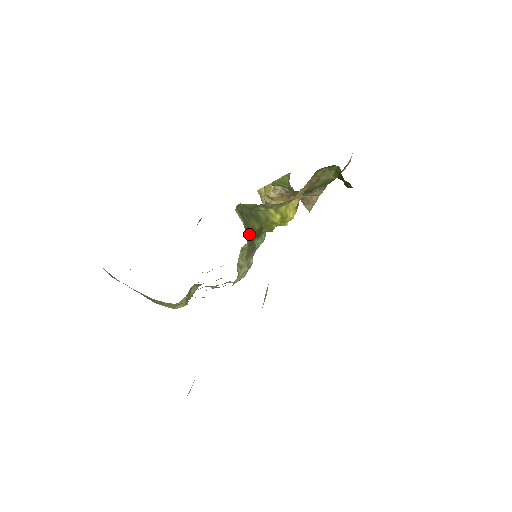
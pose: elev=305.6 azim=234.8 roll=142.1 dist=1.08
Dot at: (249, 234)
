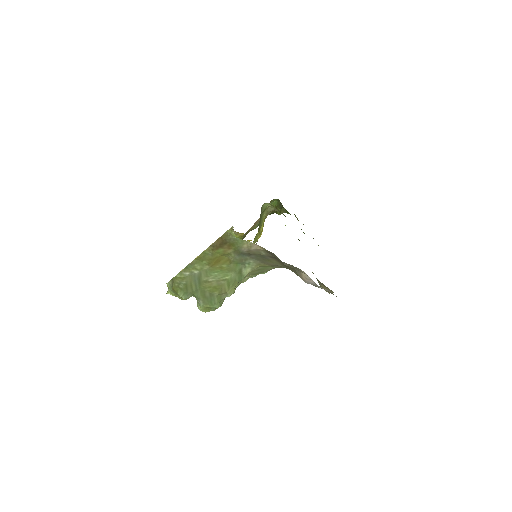
Dot at: occluded
